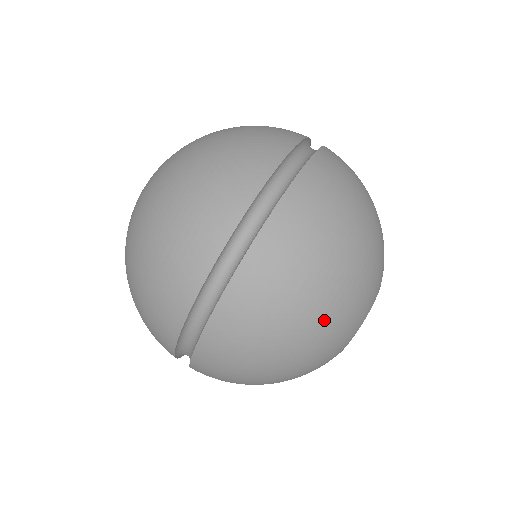
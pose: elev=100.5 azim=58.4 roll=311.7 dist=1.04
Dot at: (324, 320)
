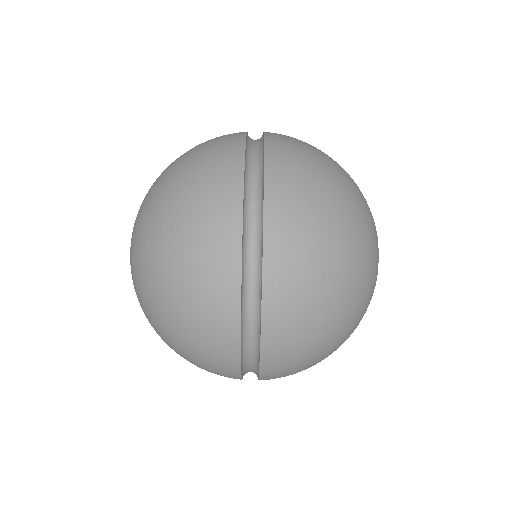
Dot at: (353, 246)
